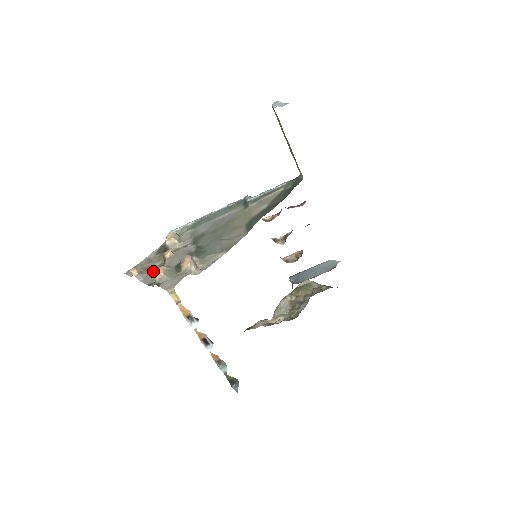
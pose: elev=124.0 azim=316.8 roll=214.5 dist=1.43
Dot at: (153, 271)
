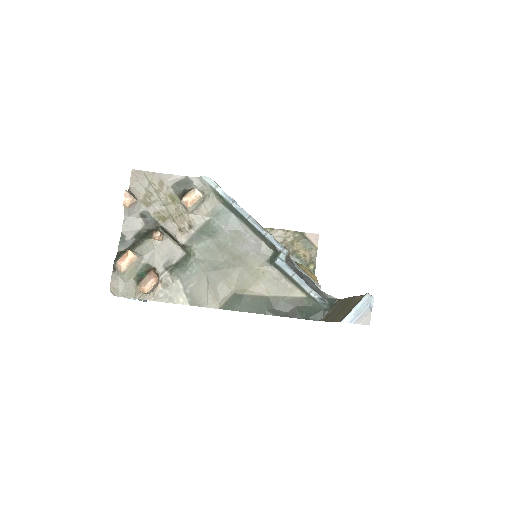
Dot at: (143, 217)
